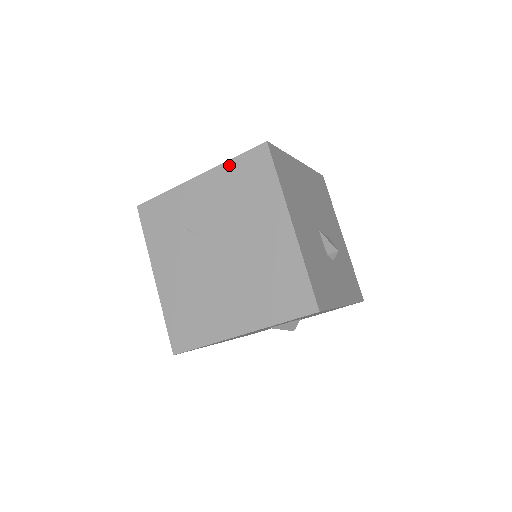
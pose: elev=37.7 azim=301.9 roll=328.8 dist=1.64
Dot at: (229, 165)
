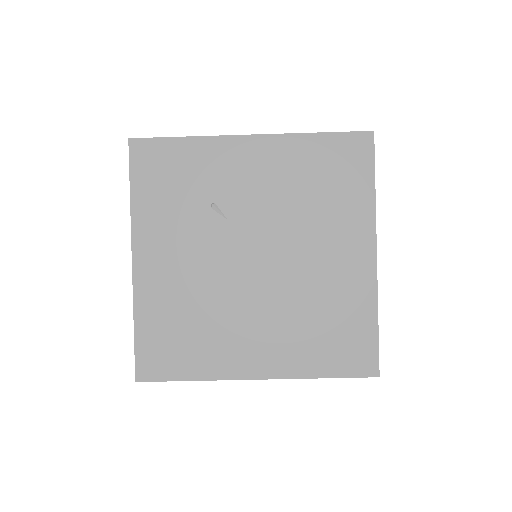
Dot at: (308, 140)
